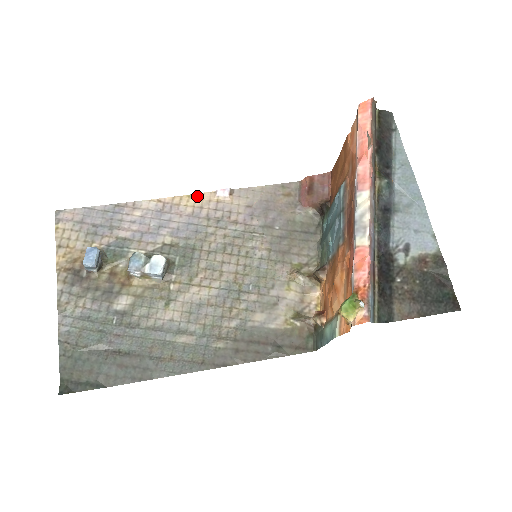
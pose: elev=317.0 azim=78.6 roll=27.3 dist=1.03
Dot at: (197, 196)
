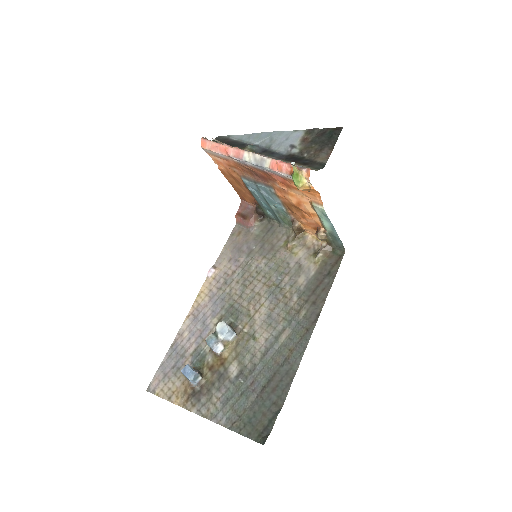
Dot at: (202, 290)
